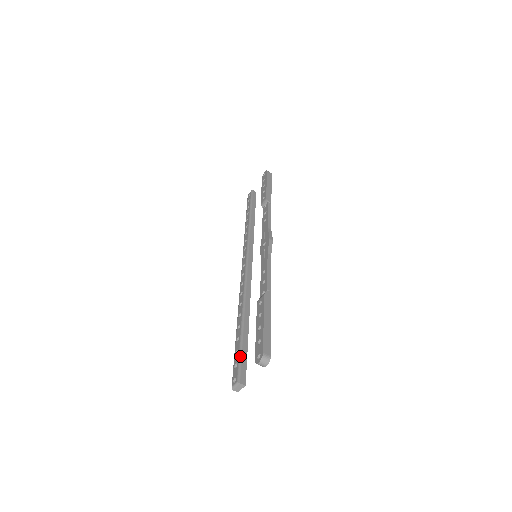
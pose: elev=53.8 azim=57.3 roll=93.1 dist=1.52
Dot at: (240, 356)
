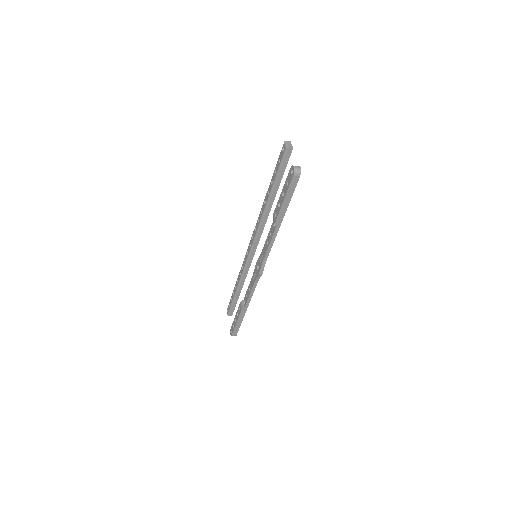
Dot at: (231, 306)
